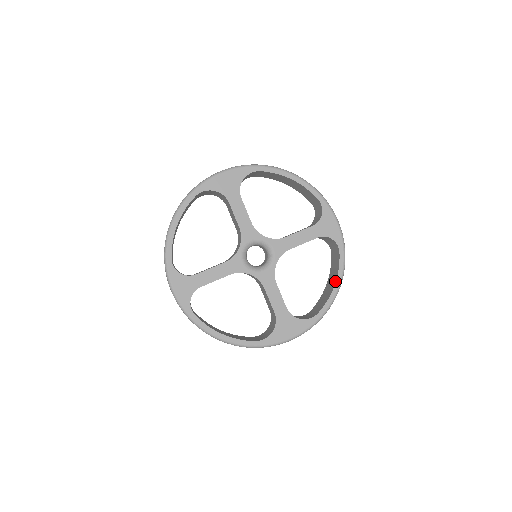
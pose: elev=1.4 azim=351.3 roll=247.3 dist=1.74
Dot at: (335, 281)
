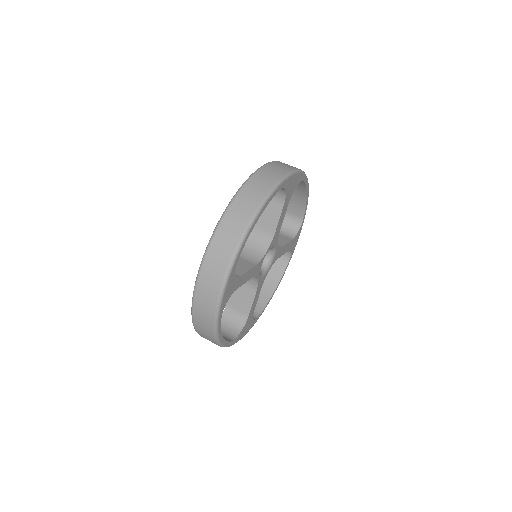
Dot at: (276, 287)
